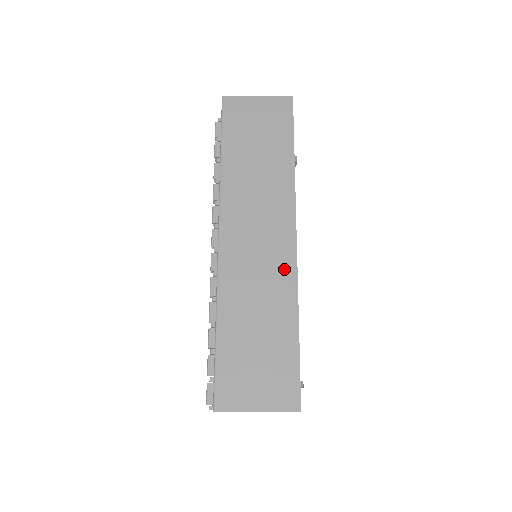
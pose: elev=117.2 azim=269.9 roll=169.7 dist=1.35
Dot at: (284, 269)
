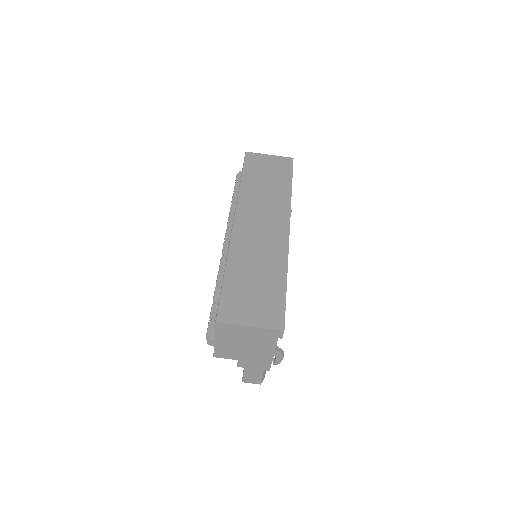
Dot at: (279, 245)
